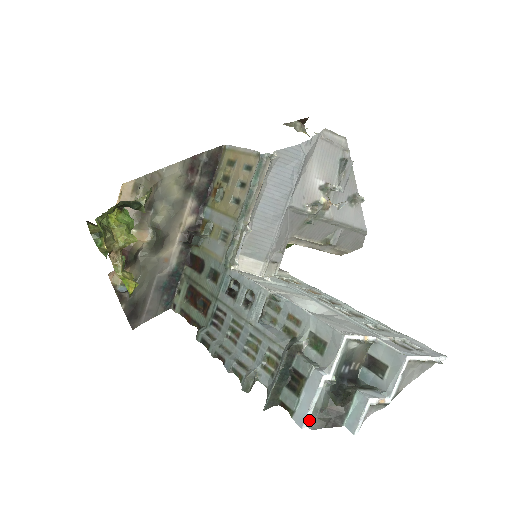
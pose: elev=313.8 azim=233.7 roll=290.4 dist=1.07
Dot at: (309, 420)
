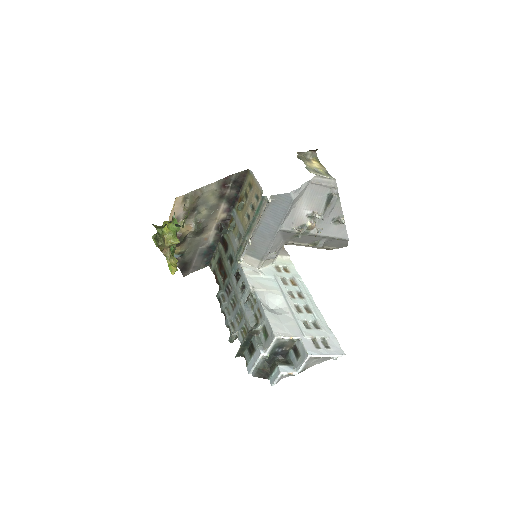
Dot at: (253, 371)
